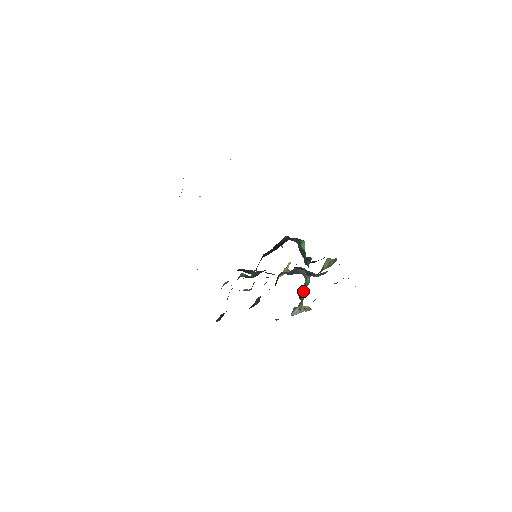
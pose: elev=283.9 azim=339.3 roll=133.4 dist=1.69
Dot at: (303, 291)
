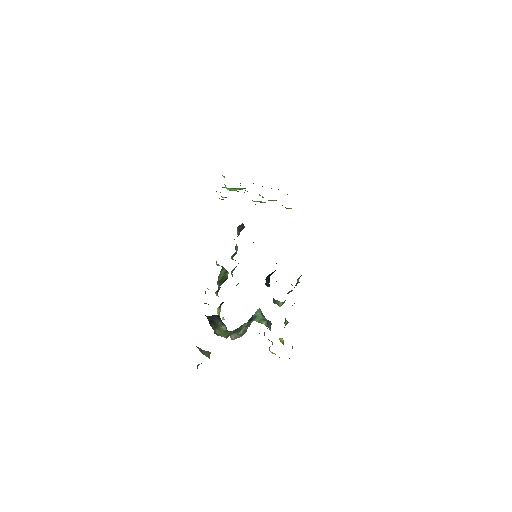
Dot at: occluded
